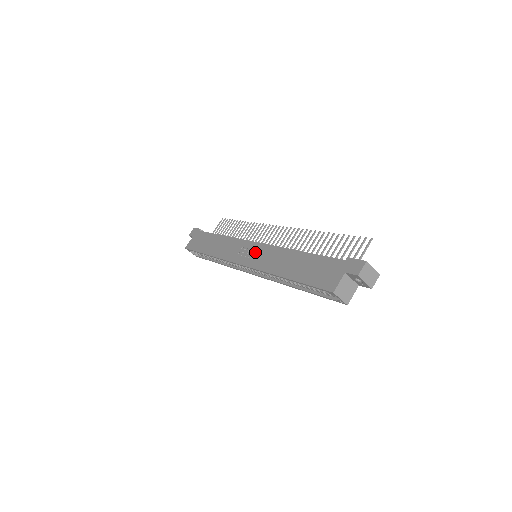
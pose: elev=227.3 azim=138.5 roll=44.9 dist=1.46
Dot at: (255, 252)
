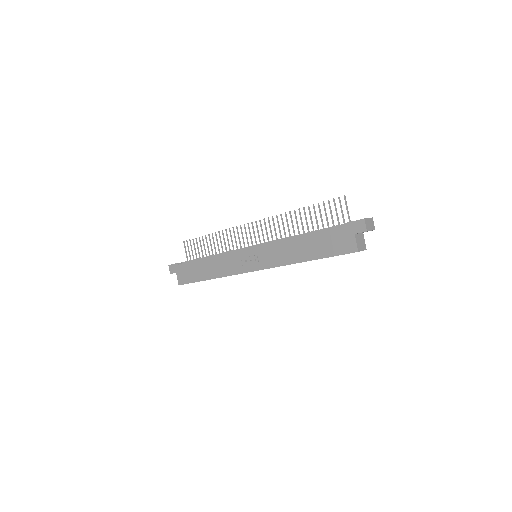
Dot at: (258, 256)
